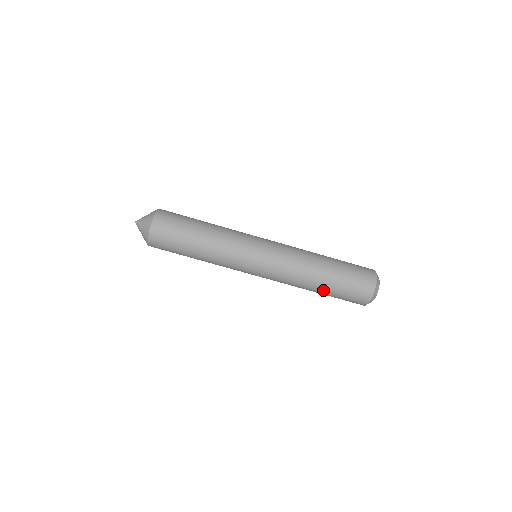
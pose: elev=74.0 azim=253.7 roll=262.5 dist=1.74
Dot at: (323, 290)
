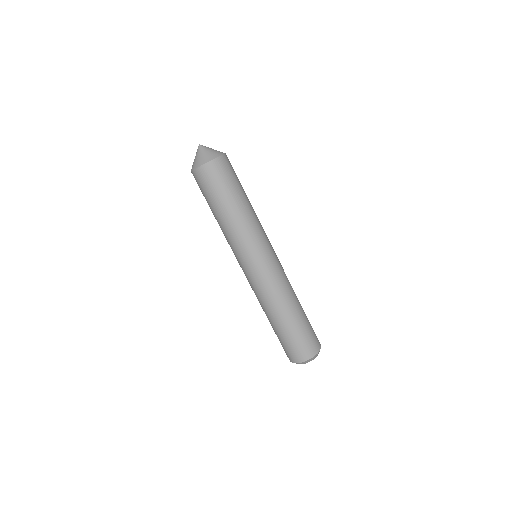
Dot at: (275, 325)
